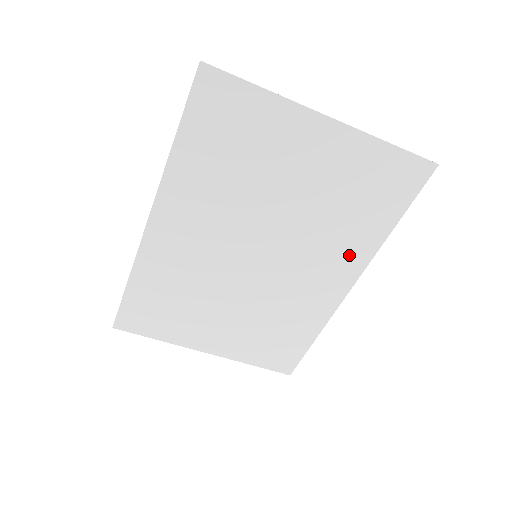
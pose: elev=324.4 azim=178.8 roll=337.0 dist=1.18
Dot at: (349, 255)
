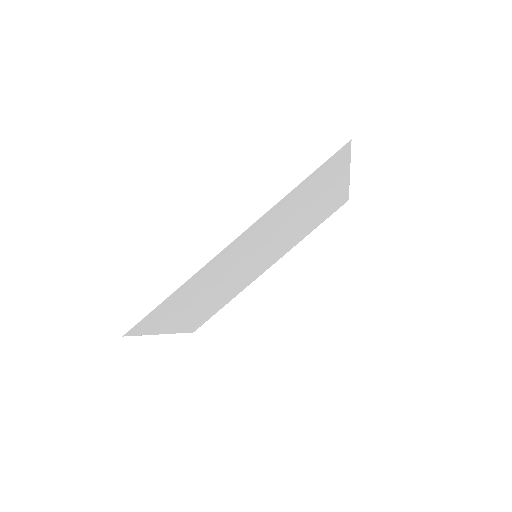
Dot at: (287, 248)
